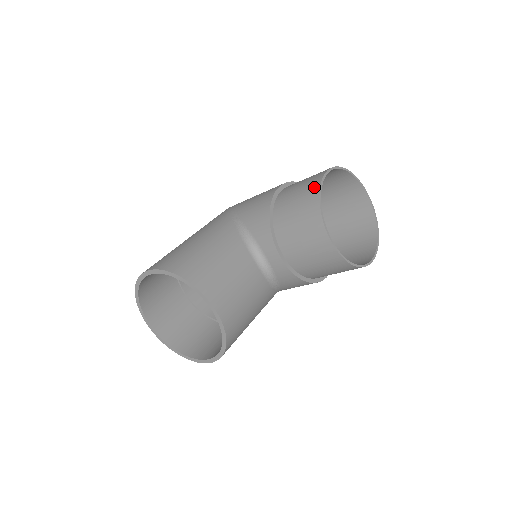
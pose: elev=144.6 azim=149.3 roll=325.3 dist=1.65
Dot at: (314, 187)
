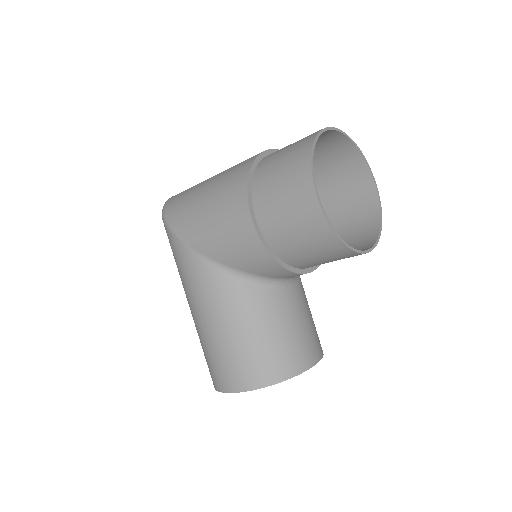
Dot at: (322, 230)
